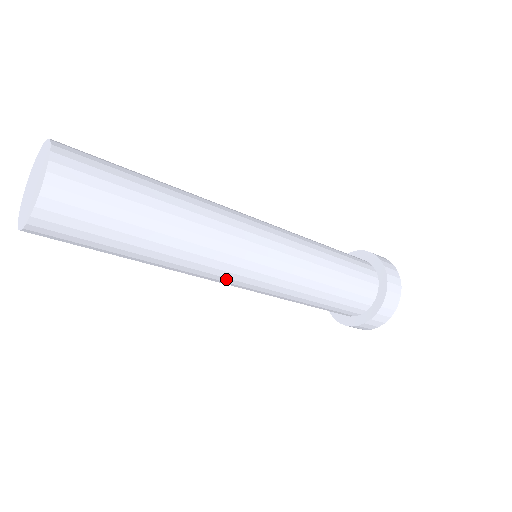
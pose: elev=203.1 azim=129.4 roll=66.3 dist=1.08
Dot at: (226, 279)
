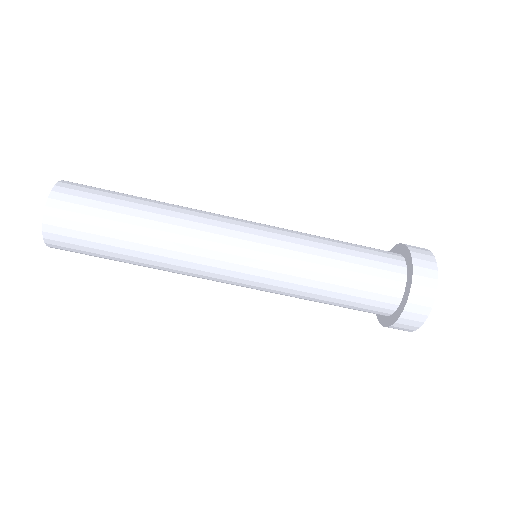
Dot at: (218, 263)
